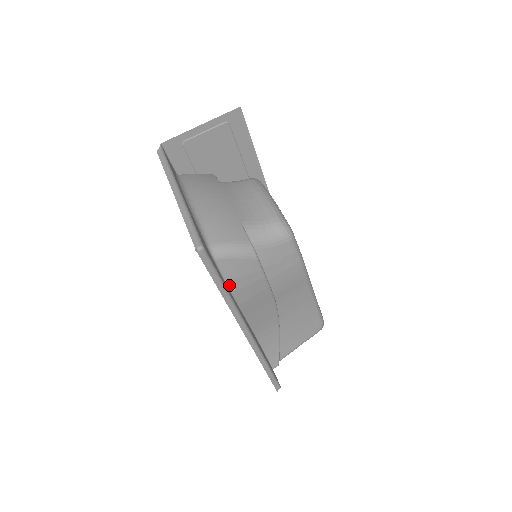
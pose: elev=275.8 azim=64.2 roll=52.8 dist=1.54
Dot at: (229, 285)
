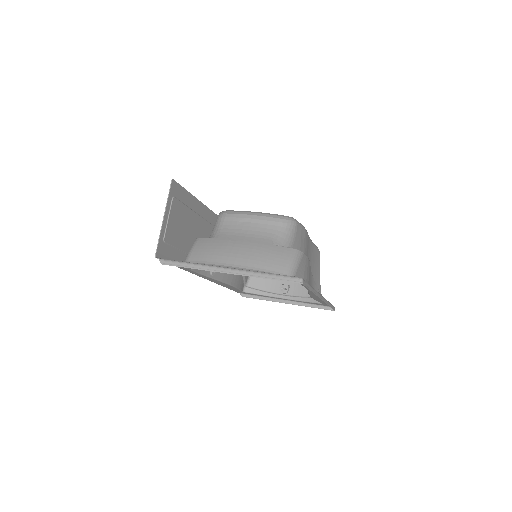
Dot at: occluded
